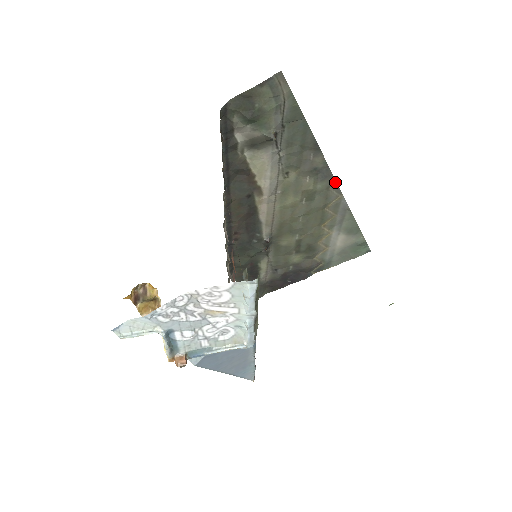
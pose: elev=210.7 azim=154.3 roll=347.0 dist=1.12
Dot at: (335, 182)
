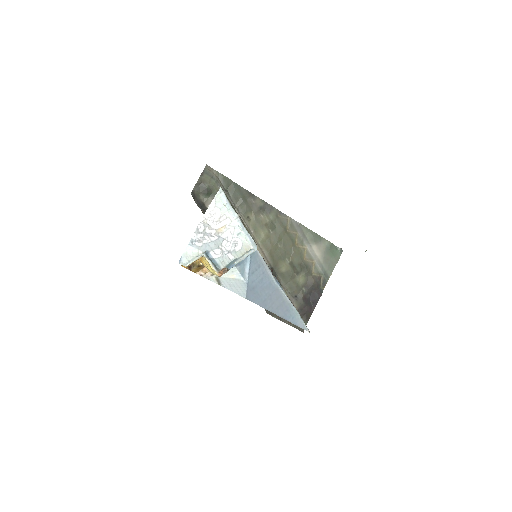
Dot at: (278, 211)
